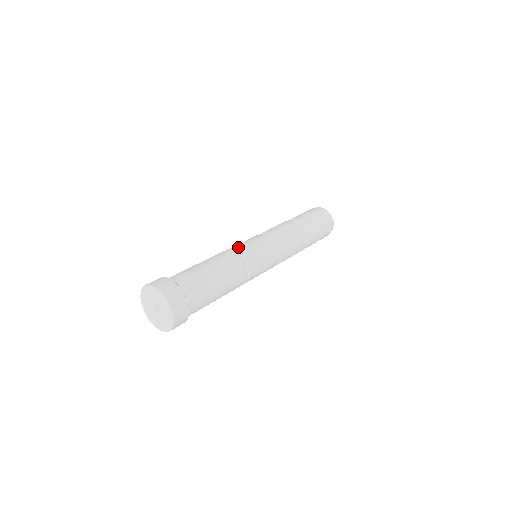
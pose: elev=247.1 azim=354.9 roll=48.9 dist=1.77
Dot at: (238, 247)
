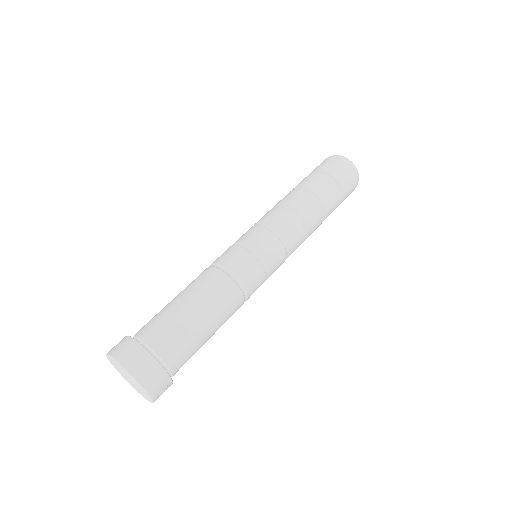
Dot at: occluded
